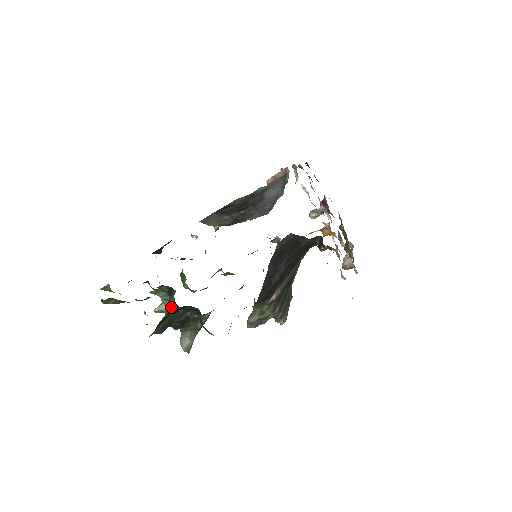
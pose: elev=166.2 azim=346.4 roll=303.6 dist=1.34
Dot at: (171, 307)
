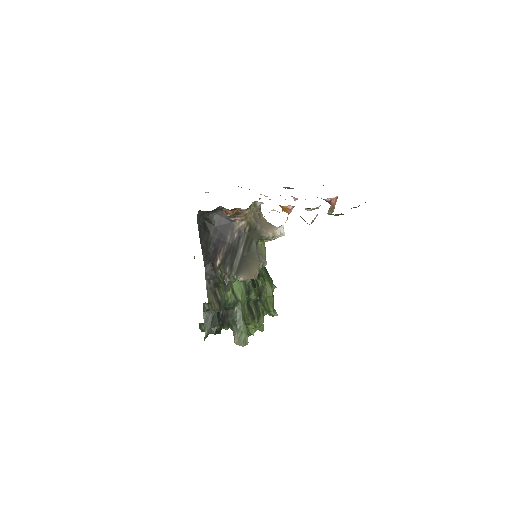
Dot at: occluded
